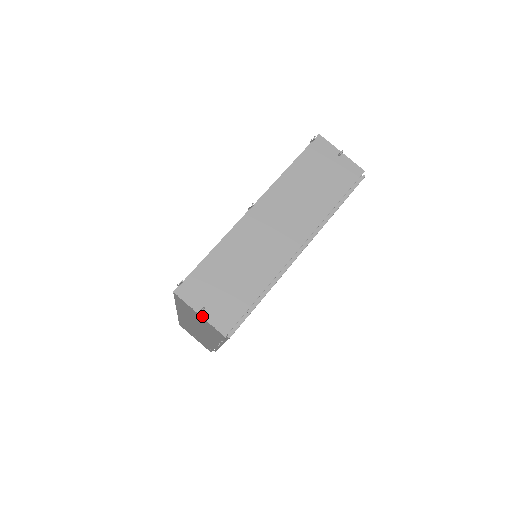
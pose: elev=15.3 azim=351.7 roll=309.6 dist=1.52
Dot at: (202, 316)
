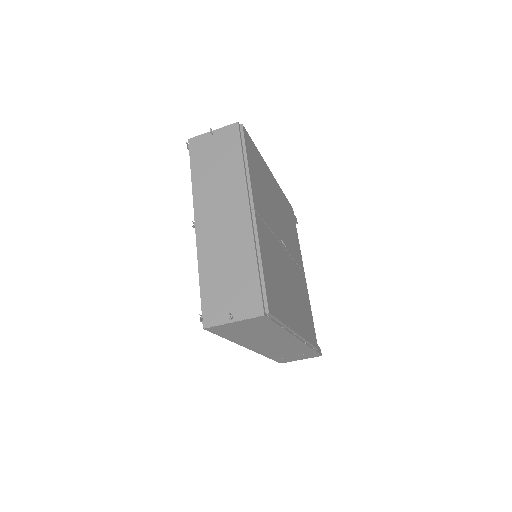
Dot at: (236, 321)
